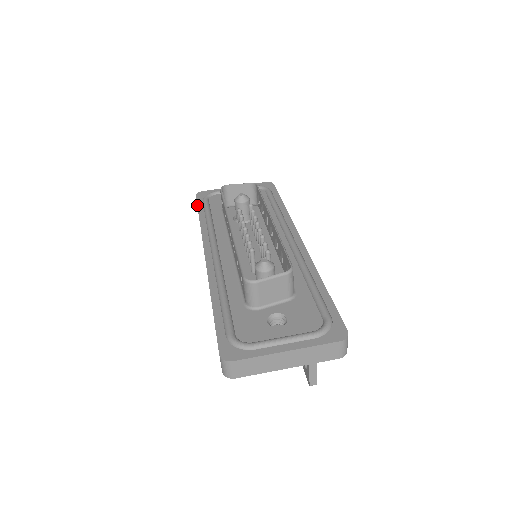
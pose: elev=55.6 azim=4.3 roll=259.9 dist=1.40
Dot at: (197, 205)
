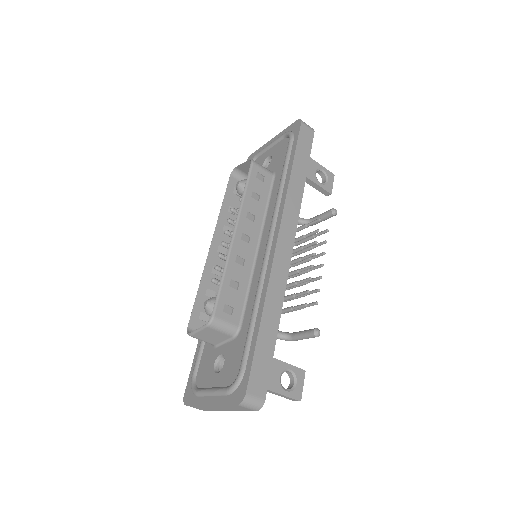
Dot at: occluded
